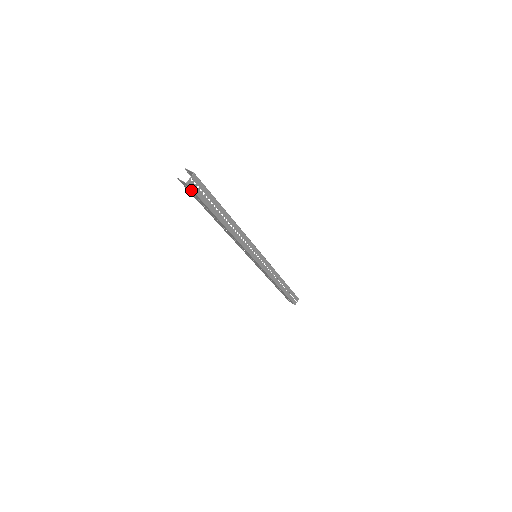
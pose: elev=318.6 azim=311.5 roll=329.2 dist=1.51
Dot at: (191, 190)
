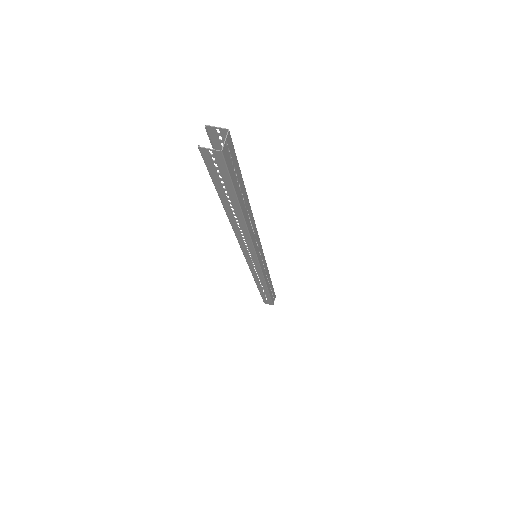
Dot at: (221, 165)
